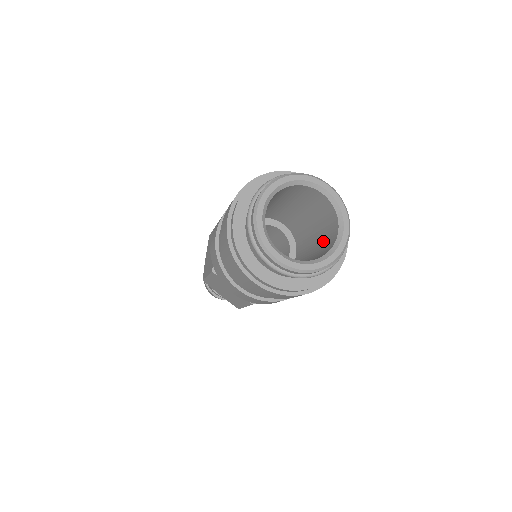
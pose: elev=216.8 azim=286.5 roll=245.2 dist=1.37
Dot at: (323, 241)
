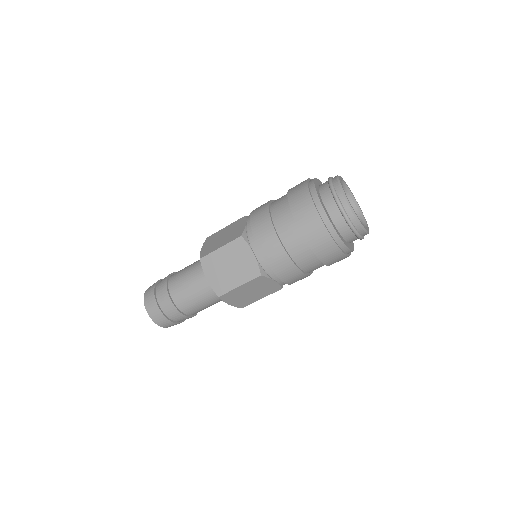
Dot at: occluded
